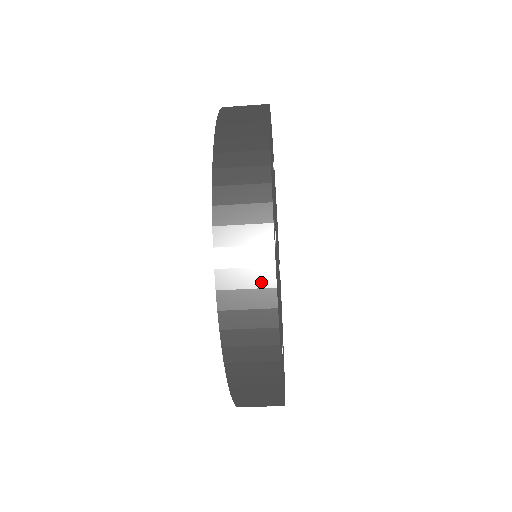
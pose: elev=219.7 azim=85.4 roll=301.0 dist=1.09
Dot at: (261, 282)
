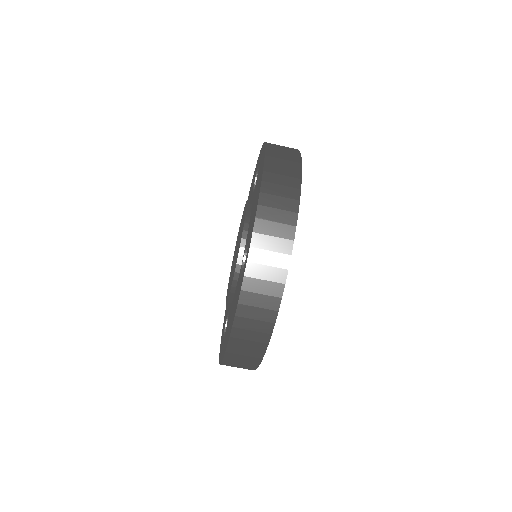
Dot at: (269, 305)
